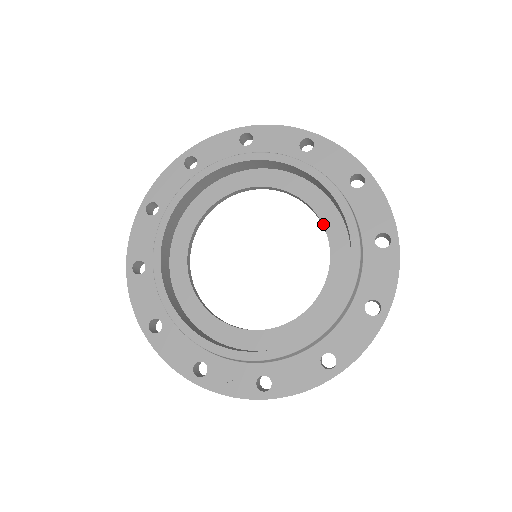
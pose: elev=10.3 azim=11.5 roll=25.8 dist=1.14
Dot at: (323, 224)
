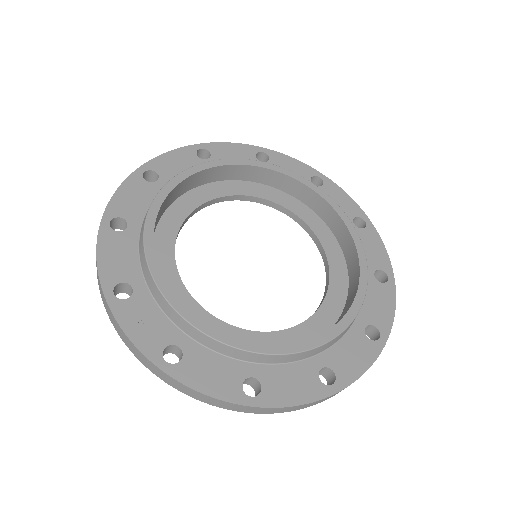
Dot at: (329, 283)
